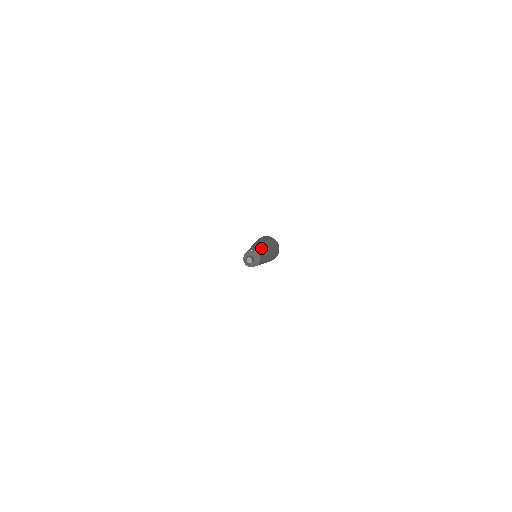
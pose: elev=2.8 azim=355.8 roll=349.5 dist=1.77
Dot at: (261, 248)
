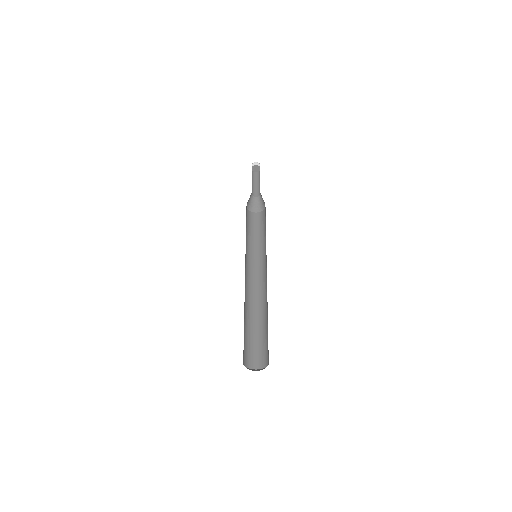
Dot at: occluded
